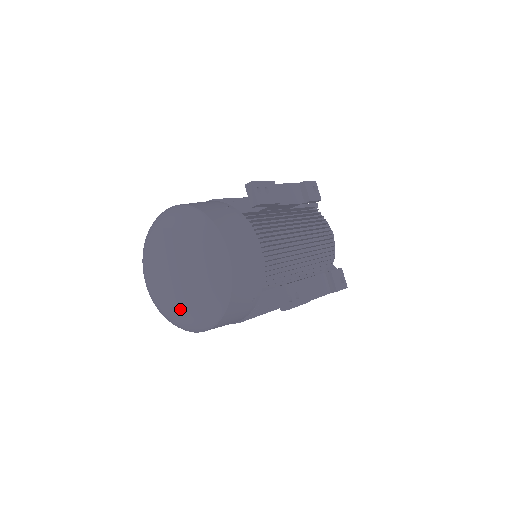
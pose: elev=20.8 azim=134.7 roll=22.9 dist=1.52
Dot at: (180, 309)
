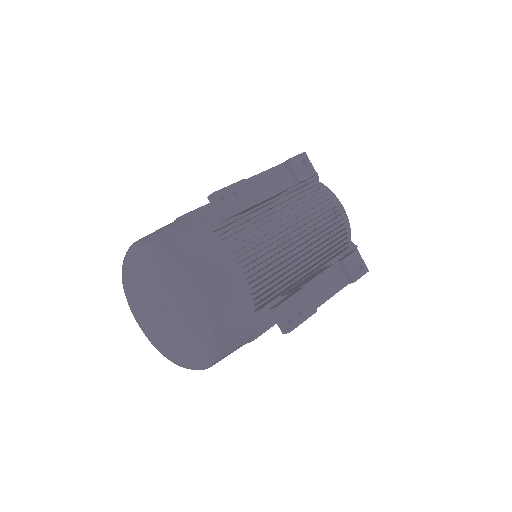
Dot at: (171, 354)
